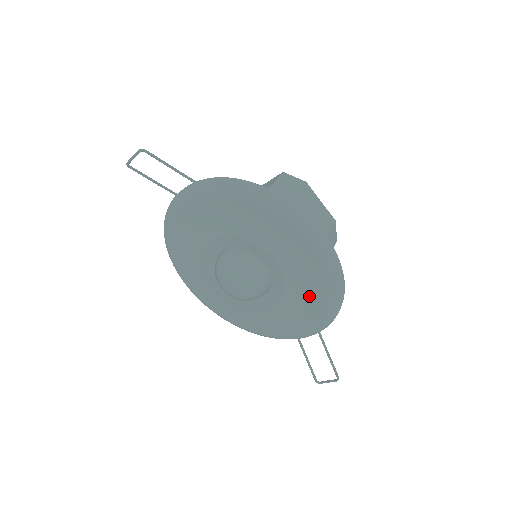
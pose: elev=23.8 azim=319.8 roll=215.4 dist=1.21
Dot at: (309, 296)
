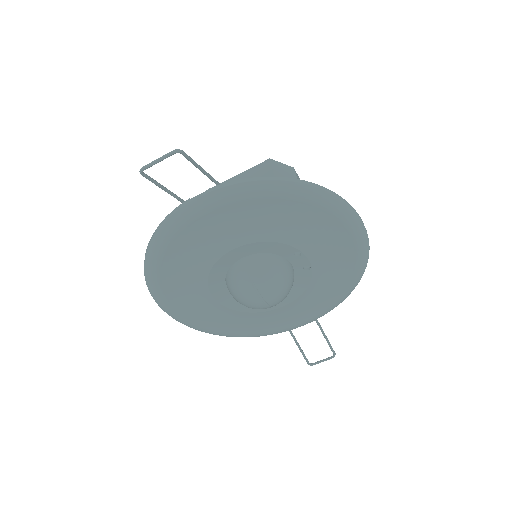
Dot at: (329, 287)
